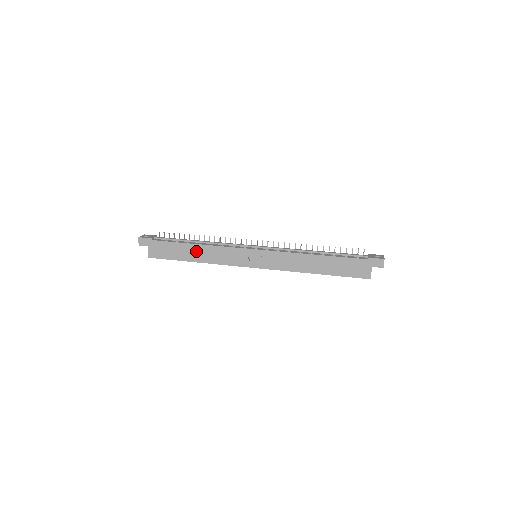
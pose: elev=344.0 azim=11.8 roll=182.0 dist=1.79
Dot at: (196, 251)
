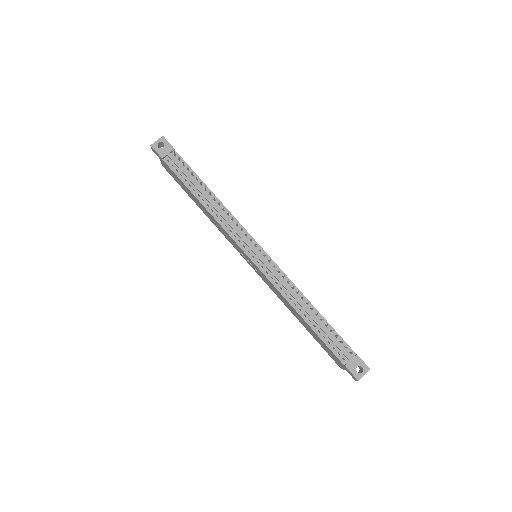
Dot at: (201, 205)
